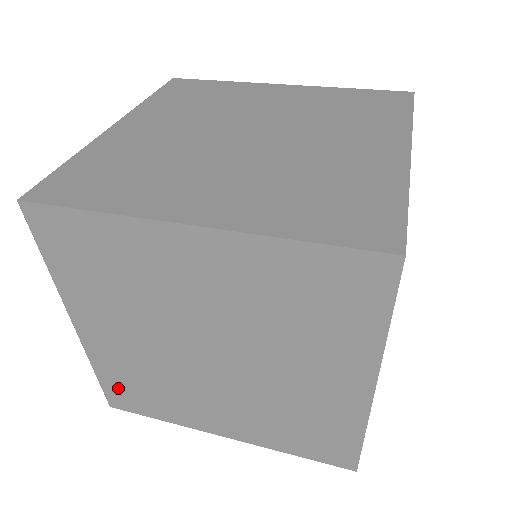
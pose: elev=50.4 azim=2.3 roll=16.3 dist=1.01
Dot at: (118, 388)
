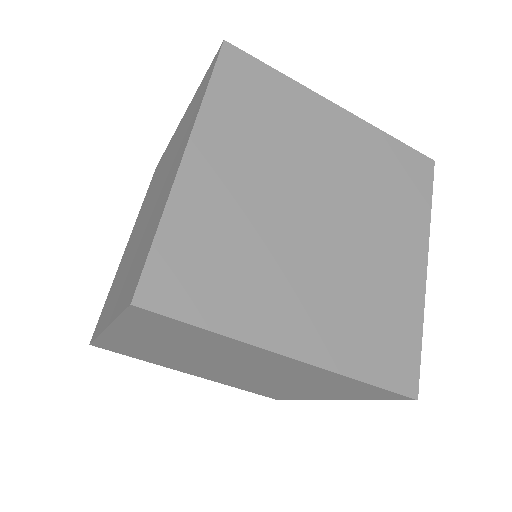
Dot at: (257, 392)
